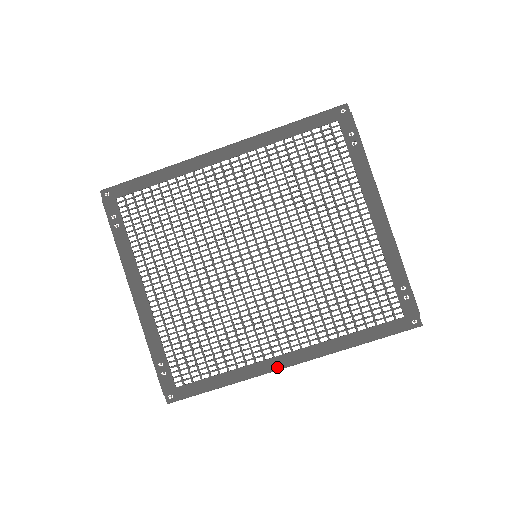
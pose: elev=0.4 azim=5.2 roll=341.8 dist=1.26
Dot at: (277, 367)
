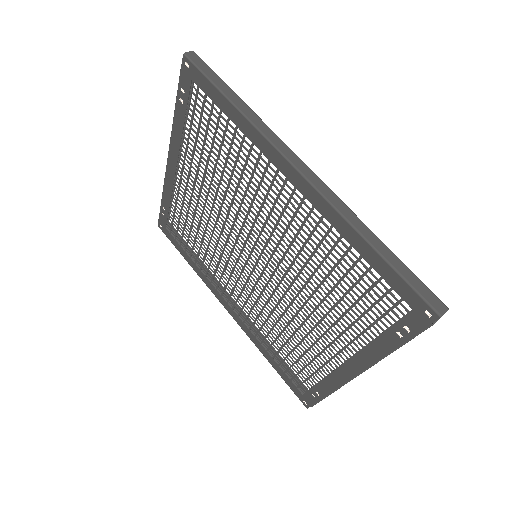
Dot at: (220, 300)
